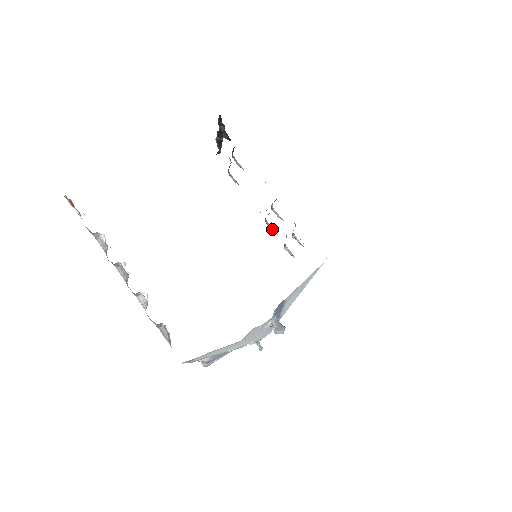
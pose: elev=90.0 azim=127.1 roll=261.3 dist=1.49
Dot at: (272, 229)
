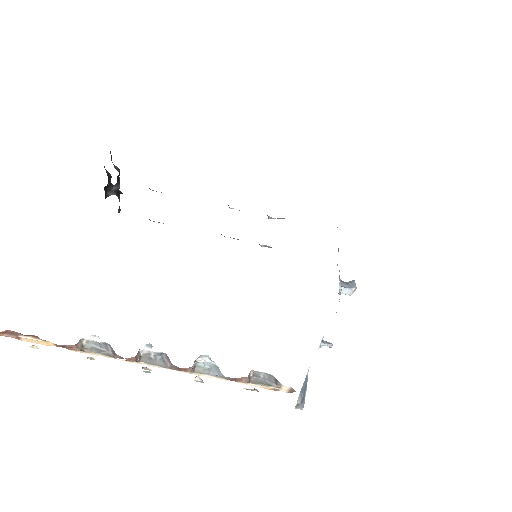
Dot at: occluded
